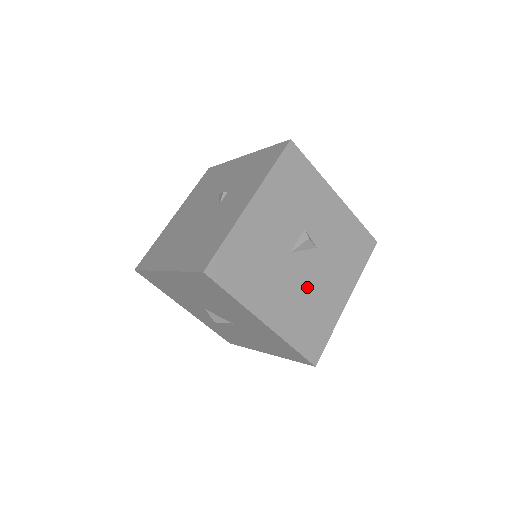
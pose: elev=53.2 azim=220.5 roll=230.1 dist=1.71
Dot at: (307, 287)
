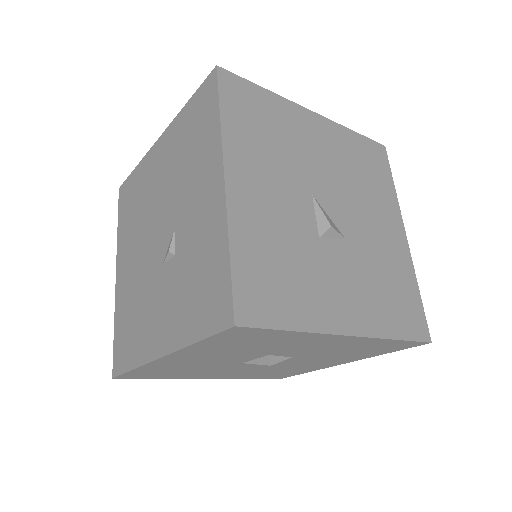
Dot at: (272, 367)
